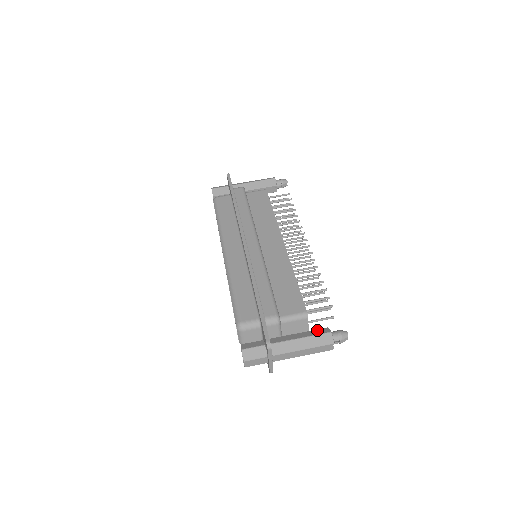
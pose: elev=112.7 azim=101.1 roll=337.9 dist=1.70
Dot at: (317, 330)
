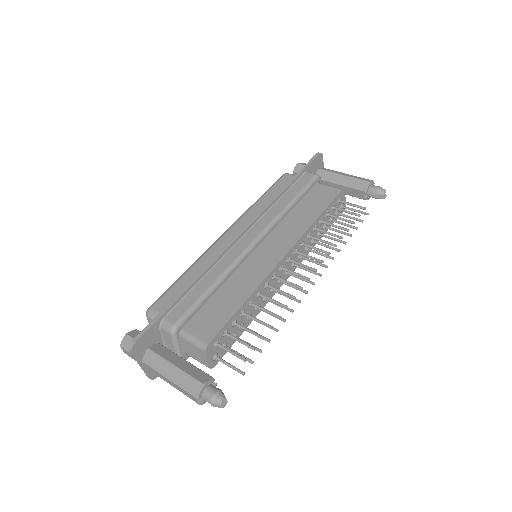
Dot at: (200, 371)
